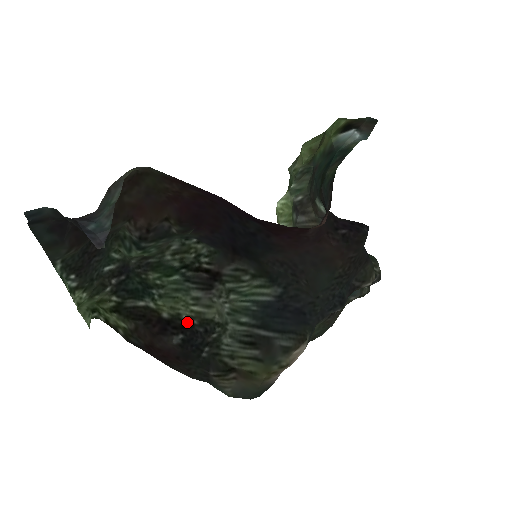
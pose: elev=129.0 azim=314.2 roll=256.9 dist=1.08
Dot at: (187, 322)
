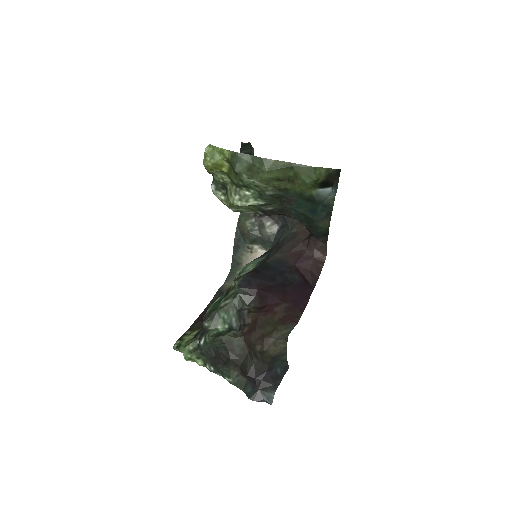
Dot at: occluded
